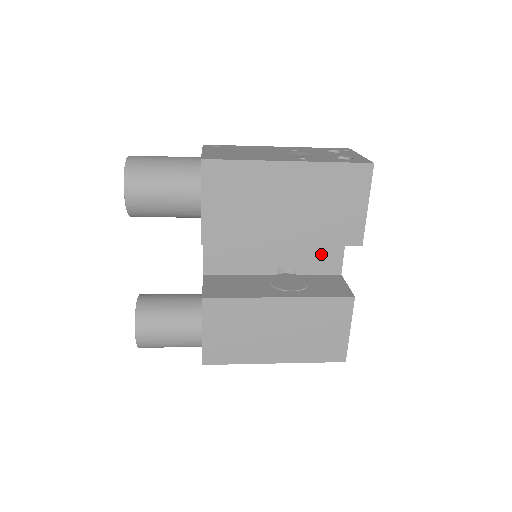
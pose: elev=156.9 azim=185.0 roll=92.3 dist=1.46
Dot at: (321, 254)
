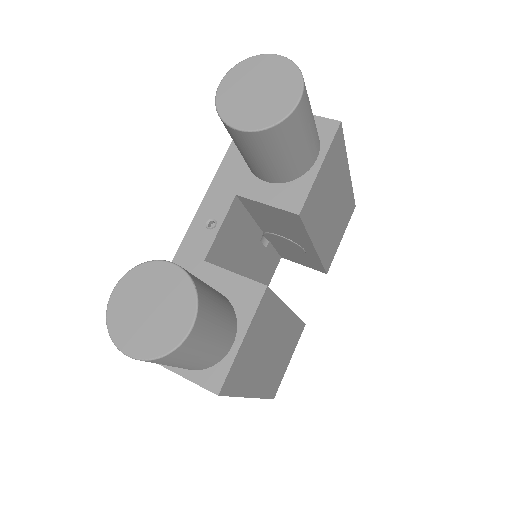
Dot at: (263, 277)
